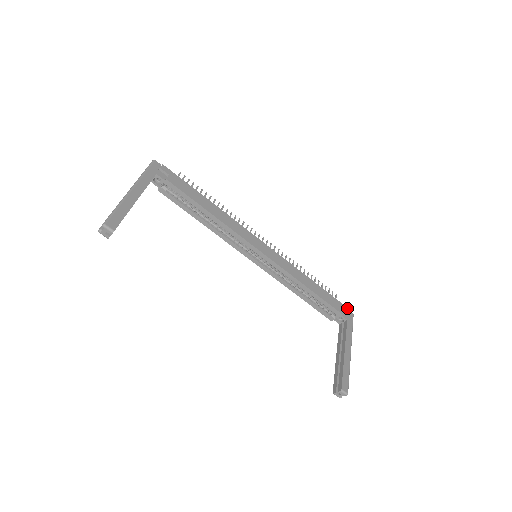
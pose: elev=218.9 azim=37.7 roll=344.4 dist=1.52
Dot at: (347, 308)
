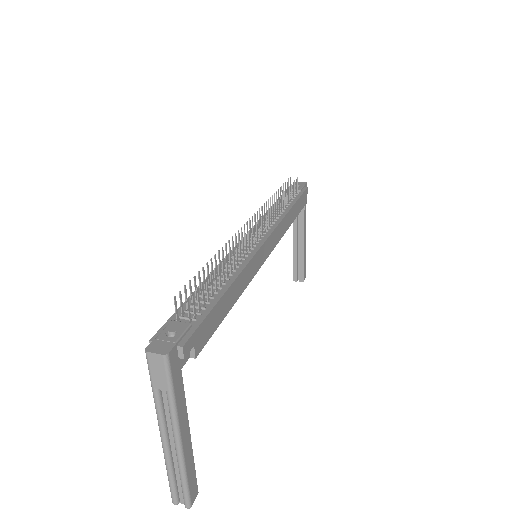
Dot at: (307, 189)
